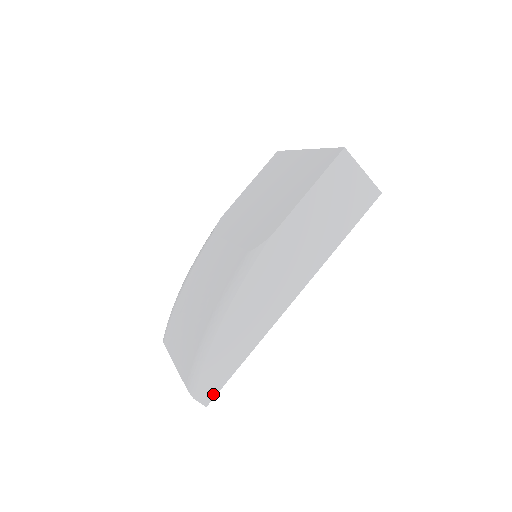
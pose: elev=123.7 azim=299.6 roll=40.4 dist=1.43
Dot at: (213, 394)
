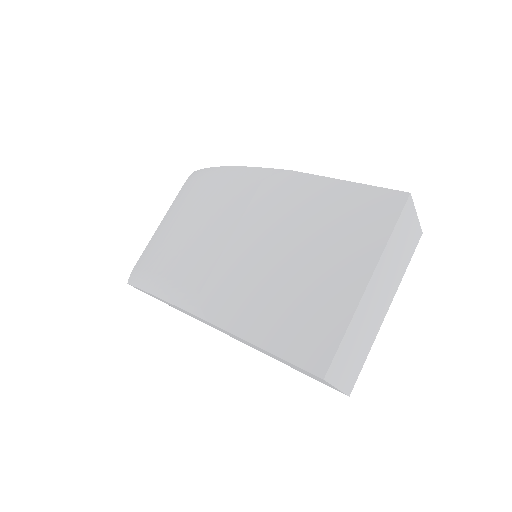
Dot at: (142, 291)
